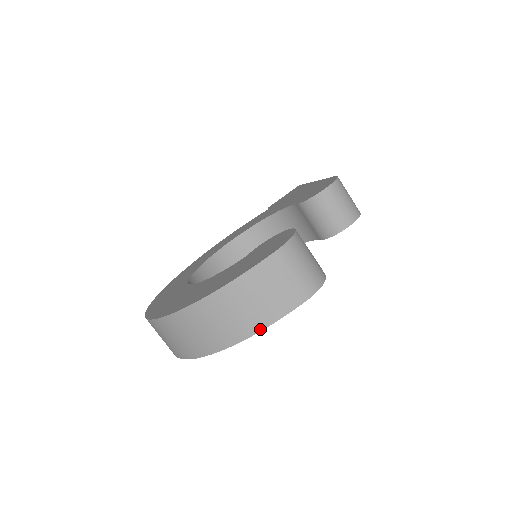
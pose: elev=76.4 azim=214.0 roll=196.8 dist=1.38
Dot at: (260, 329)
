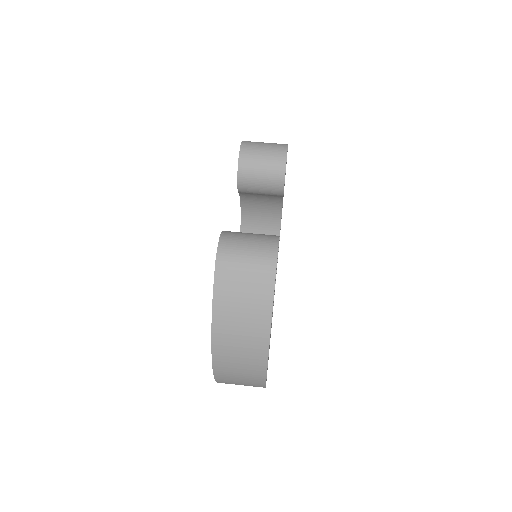
Dot at: (269, 329)
